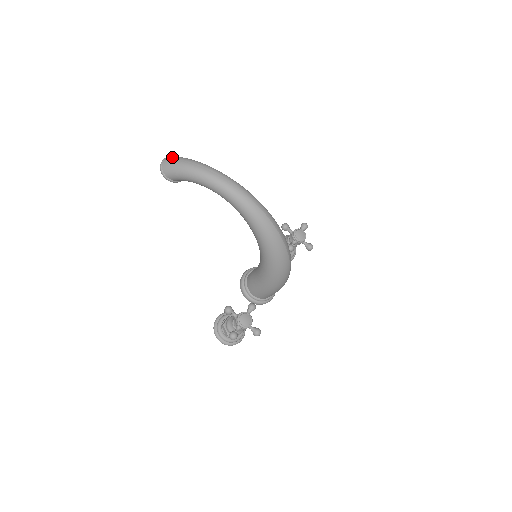
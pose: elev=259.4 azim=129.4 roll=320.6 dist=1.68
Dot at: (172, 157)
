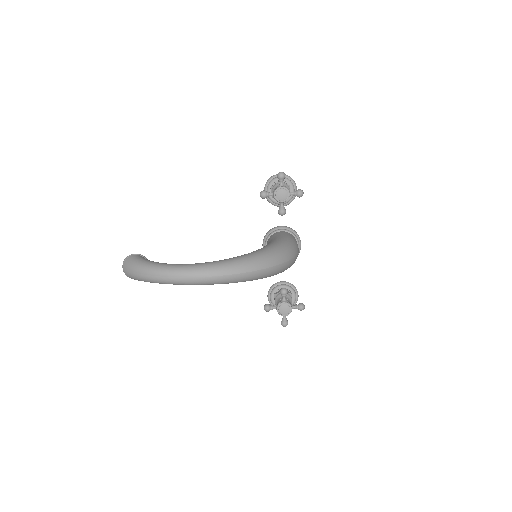
Dot at: (125, 266)
